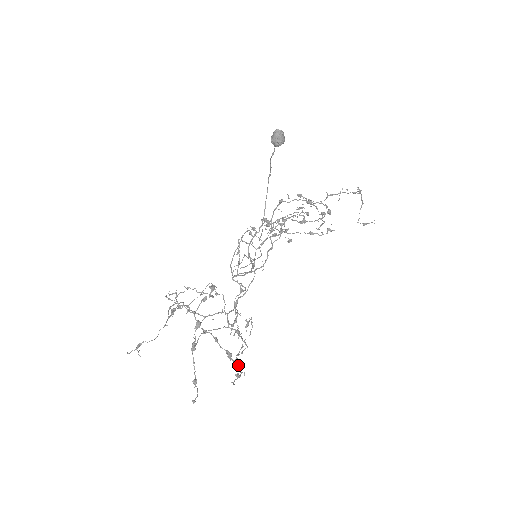
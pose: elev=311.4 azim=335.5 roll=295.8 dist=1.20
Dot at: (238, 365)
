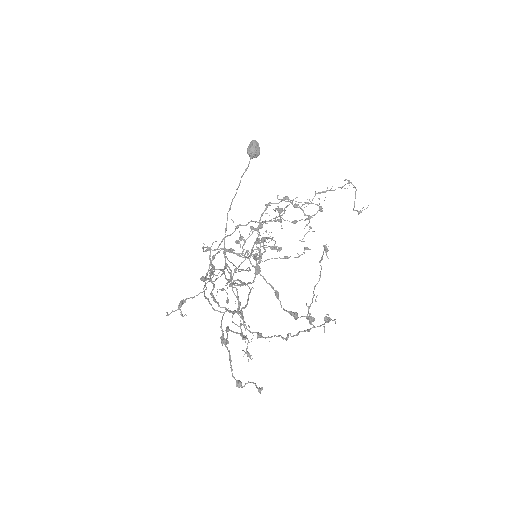
Dot at: (313, 319)
